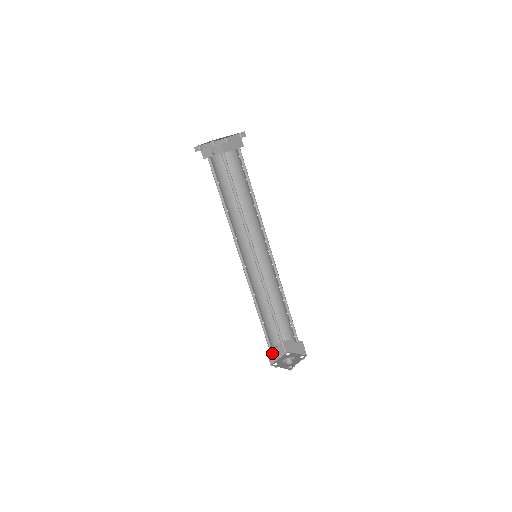
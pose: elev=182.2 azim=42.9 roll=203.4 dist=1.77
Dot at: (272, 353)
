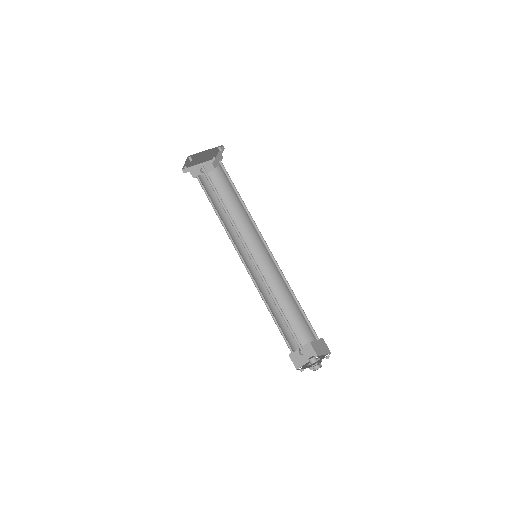
Dot at: (297, 357)
